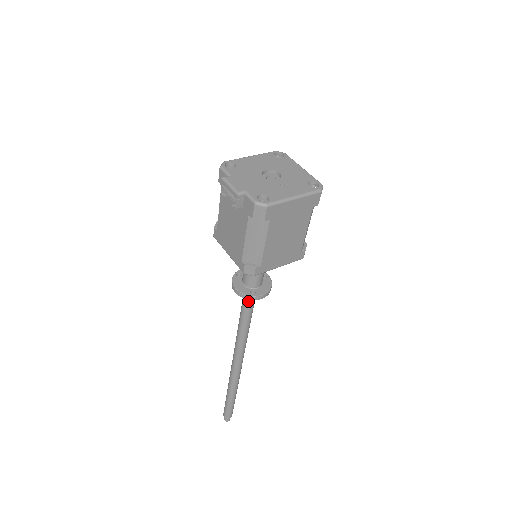
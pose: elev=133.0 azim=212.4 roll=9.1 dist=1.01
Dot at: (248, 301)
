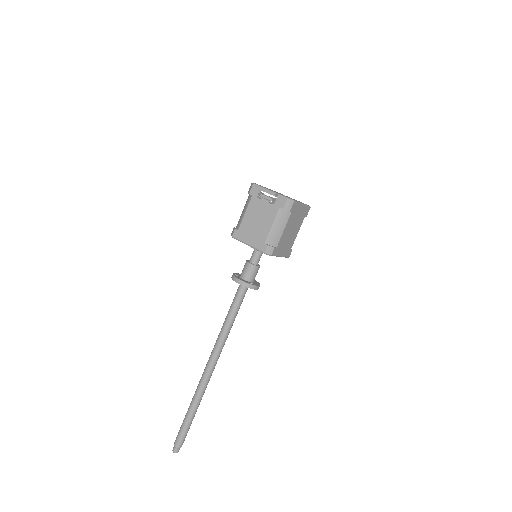
Dot at: (241, 296)
